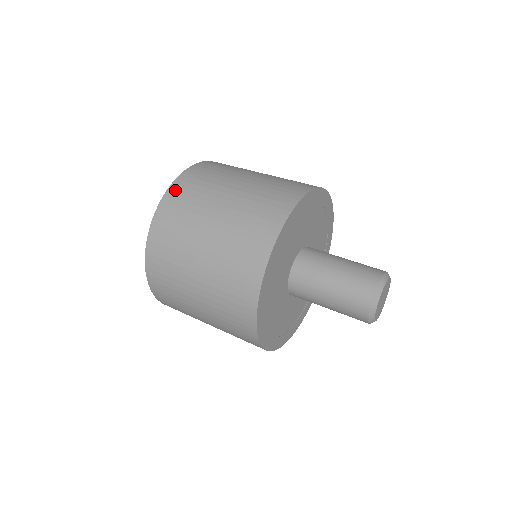
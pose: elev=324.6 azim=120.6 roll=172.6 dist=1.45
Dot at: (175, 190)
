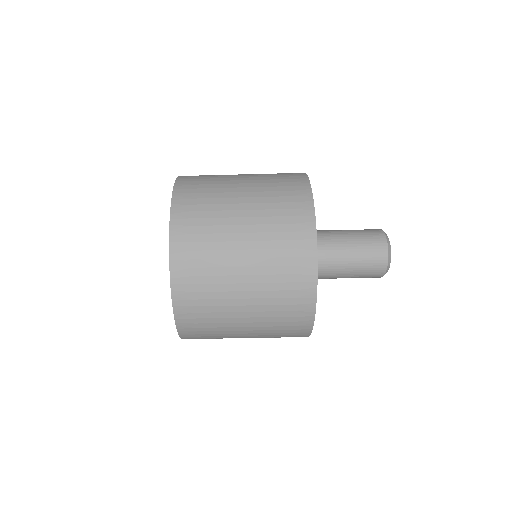
Dot at: (179, 232)
